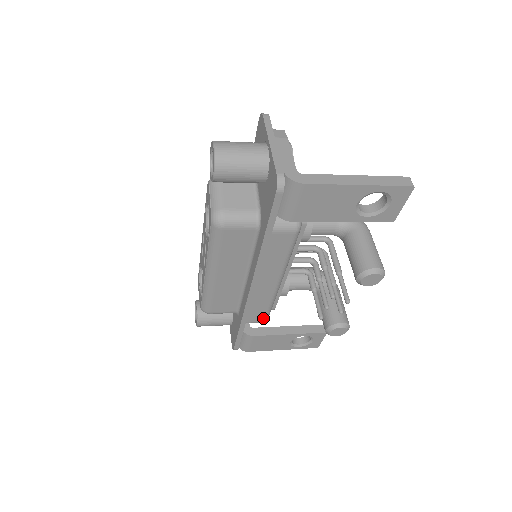
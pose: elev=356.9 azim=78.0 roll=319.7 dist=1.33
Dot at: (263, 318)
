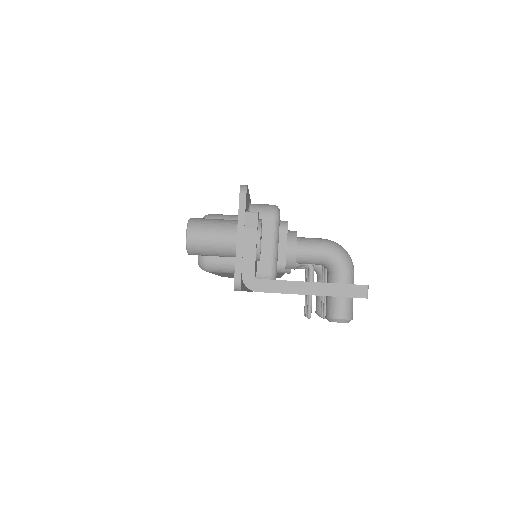
Dot at: occluded
